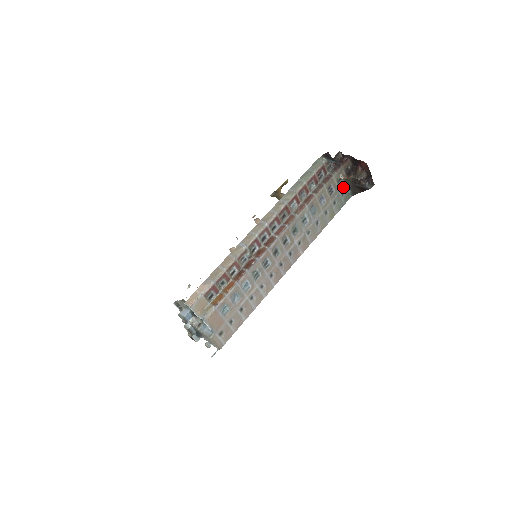
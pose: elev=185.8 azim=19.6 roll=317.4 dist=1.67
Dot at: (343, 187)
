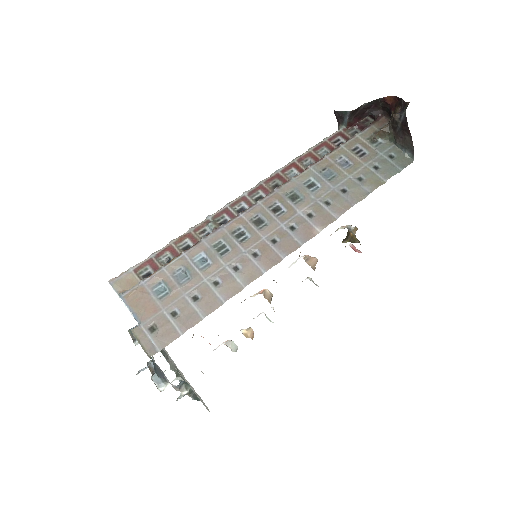
Dot at: (388, 149)
